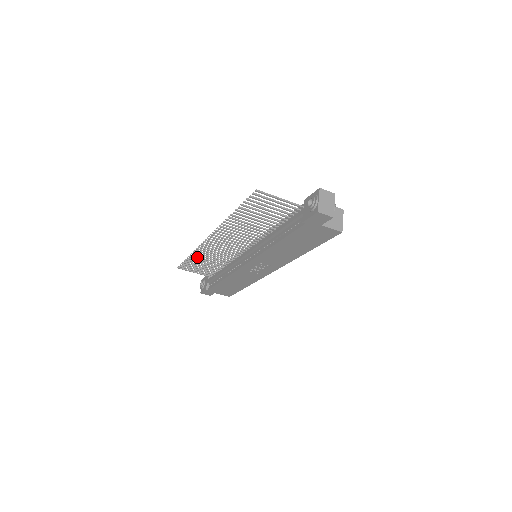
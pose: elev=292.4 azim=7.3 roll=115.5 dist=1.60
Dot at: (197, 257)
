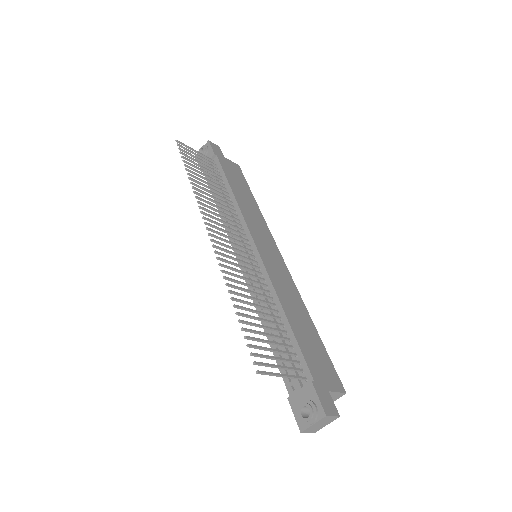
Dot at: (197, 183)
